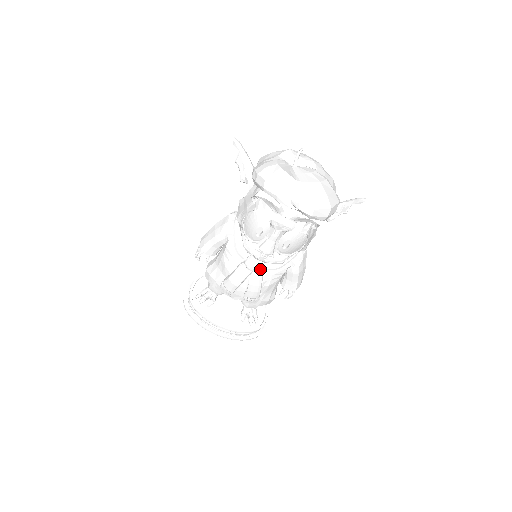
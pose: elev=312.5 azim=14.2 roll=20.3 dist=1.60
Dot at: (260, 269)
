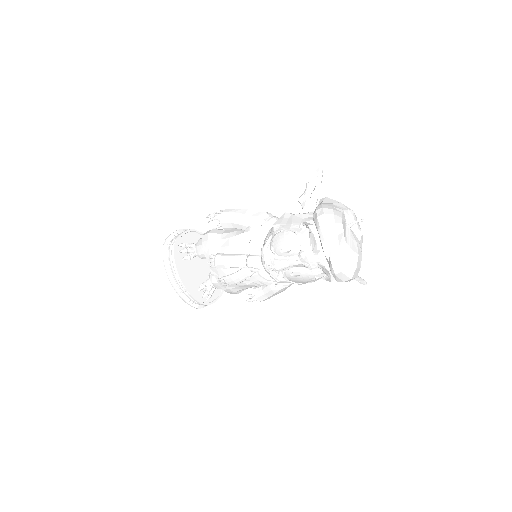
Dot at: (255, 270)
